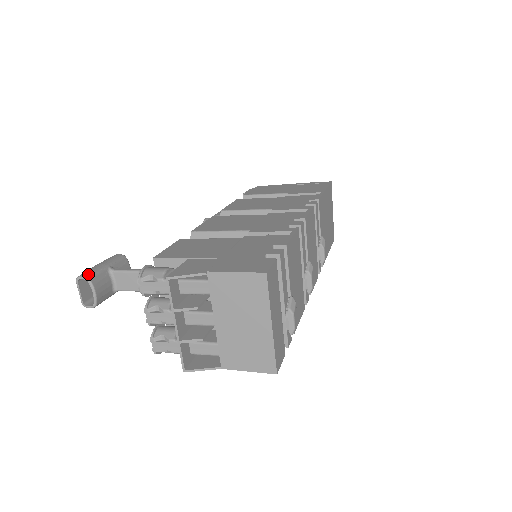
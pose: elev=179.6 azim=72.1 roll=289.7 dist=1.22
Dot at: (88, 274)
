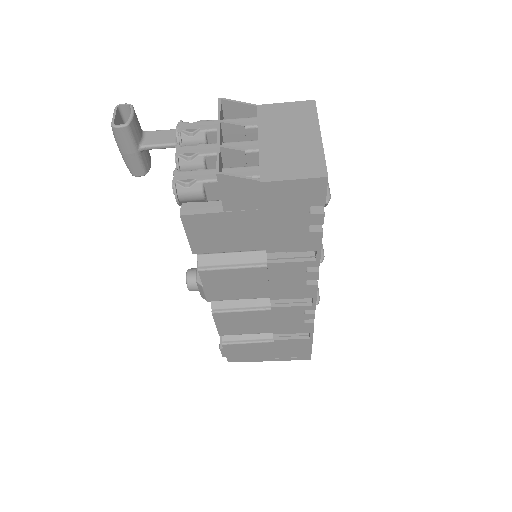
Dot at: (129, 108)
